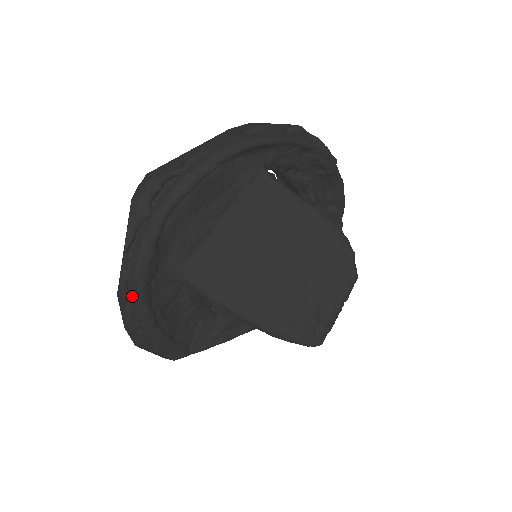
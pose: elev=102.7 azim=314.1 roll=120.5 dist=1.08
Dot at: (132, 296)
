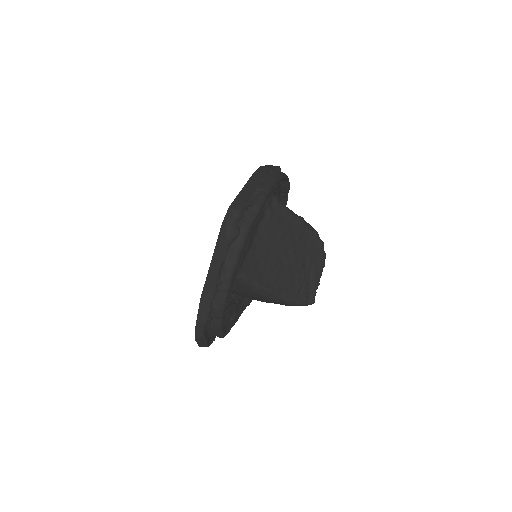
Dot at: (219, 295)
